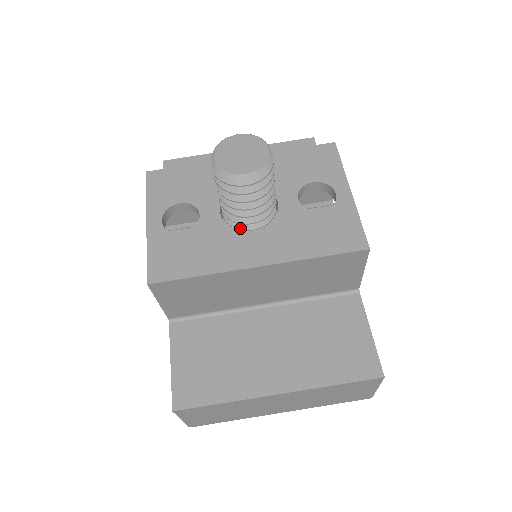
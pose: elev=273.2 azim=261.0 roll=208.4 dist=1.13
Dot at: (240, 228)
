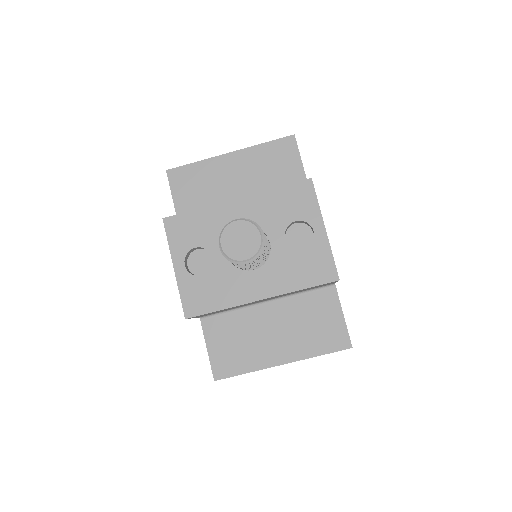
Dot at: (244, 268)
